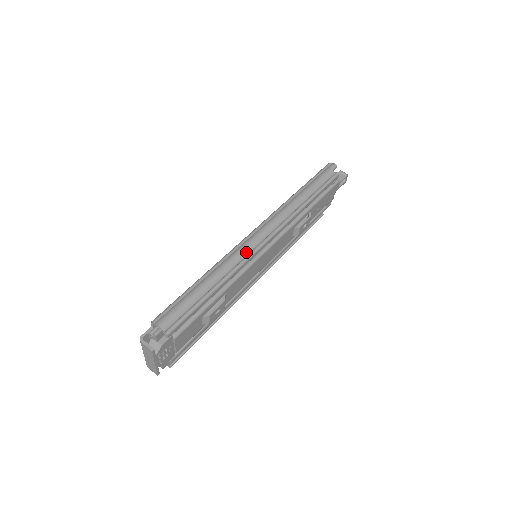
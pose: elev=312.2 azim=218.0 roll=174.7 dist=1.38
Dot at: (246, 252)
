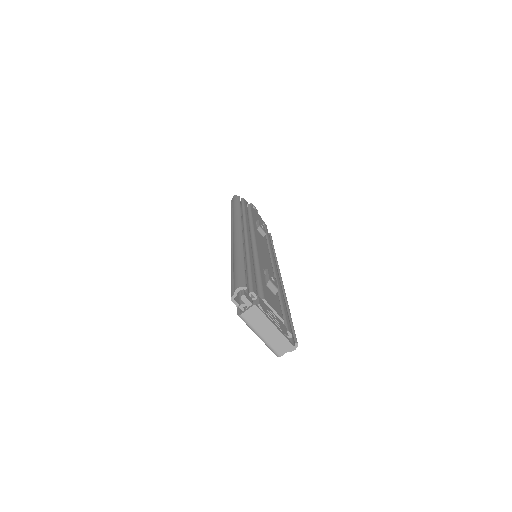
Dot at: (240, 237)
